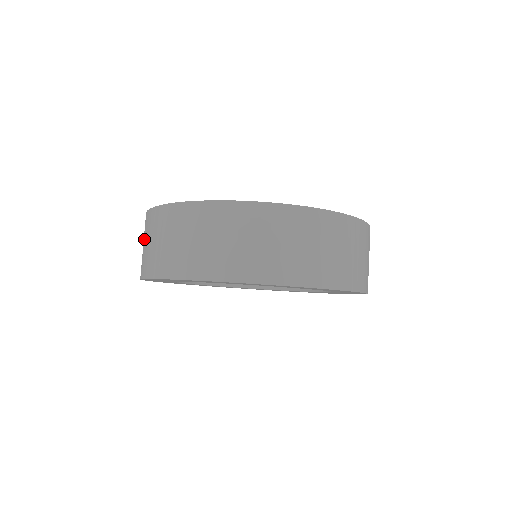
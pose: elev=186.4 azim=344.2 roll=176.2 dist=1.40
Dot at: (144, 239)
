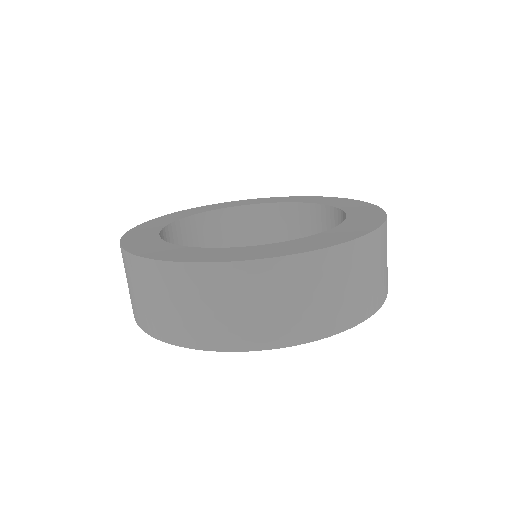
Dot at: (195, 300)
